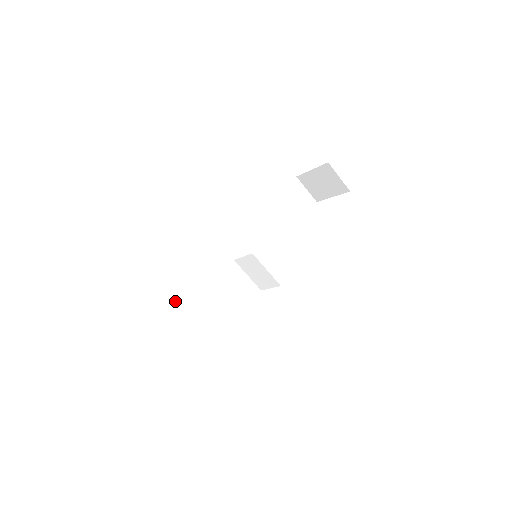
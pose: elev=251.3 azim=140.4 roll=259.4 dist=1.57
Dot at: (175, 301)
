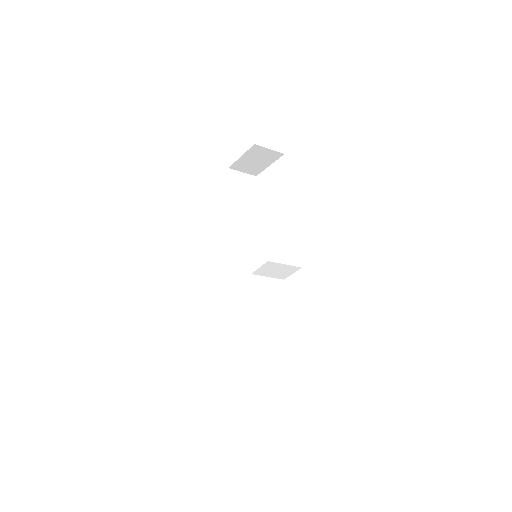
Dot at: (221, 335)
